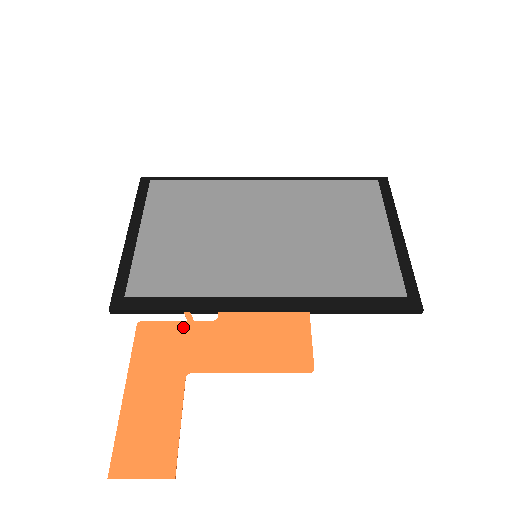
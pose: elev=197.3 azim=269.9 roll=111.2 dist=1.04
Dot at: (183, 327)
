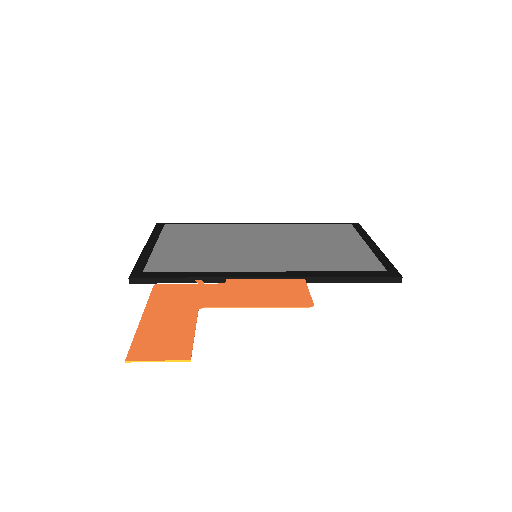
Dot at: (195, 286)
